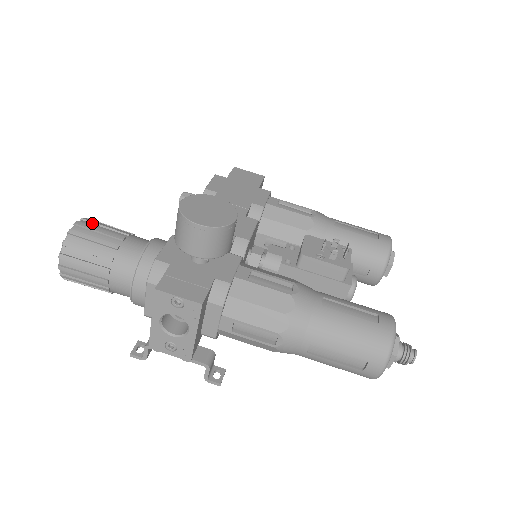
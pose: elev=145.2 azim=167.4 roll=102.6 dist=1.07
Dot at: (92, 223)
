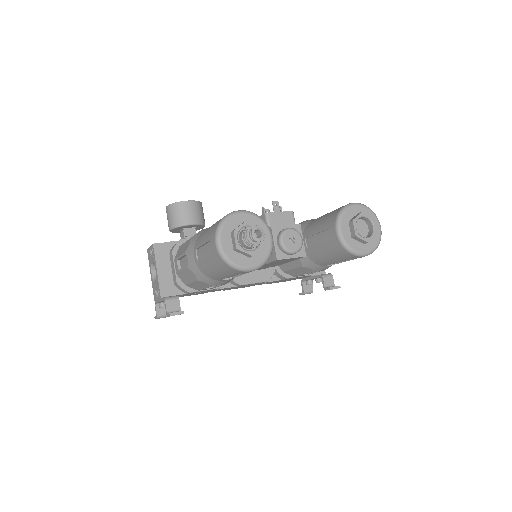
Dot at: occluded
